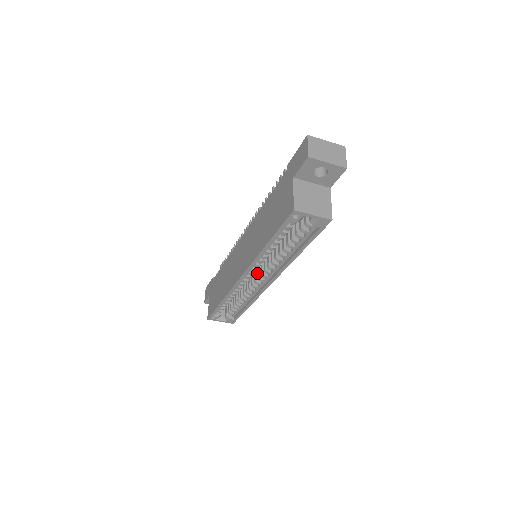
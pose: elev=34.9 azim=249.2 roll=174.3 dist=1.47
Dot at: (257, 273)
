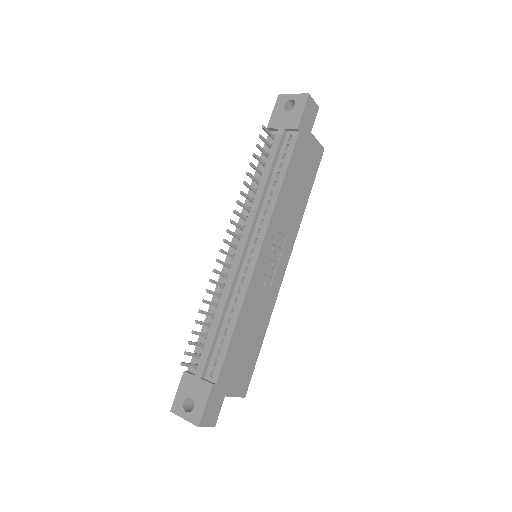
Dot at: occluded
